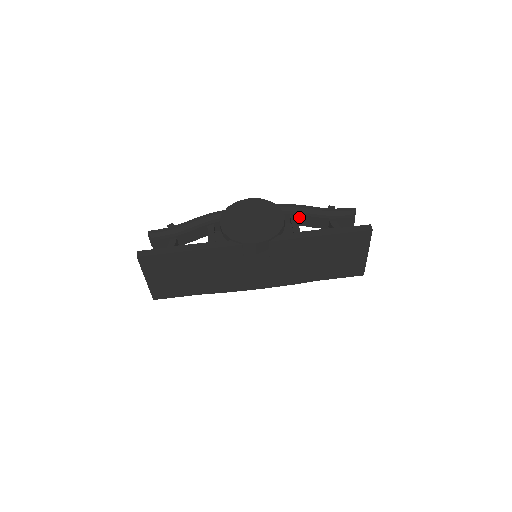
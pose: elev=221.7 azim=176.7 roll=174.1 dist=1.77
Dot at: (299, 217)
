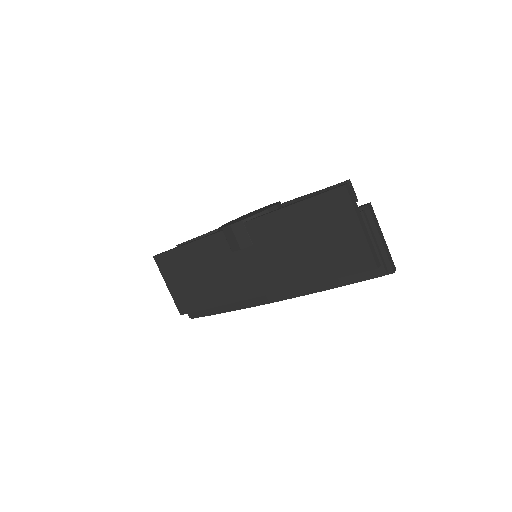
Dot at: occluded
